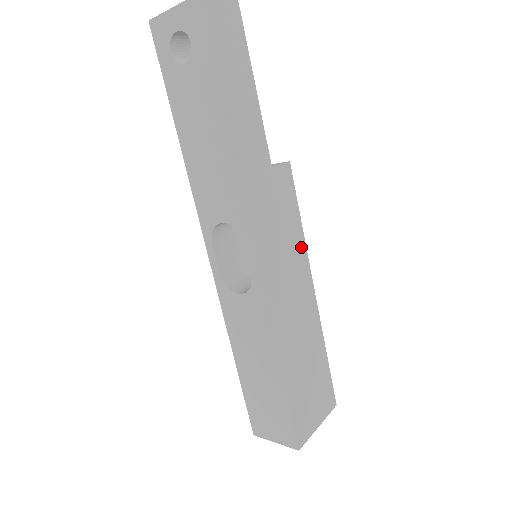
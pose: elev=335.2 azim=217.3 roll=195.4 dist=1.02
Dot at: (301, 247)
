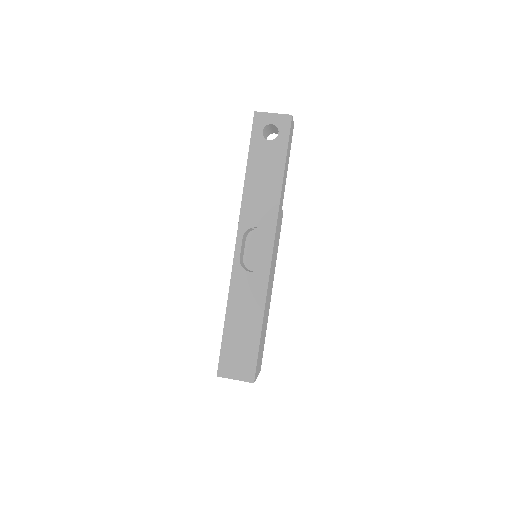
Dot at: occluded
